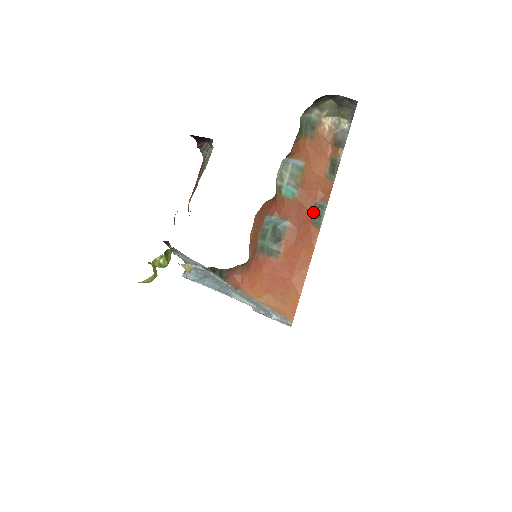
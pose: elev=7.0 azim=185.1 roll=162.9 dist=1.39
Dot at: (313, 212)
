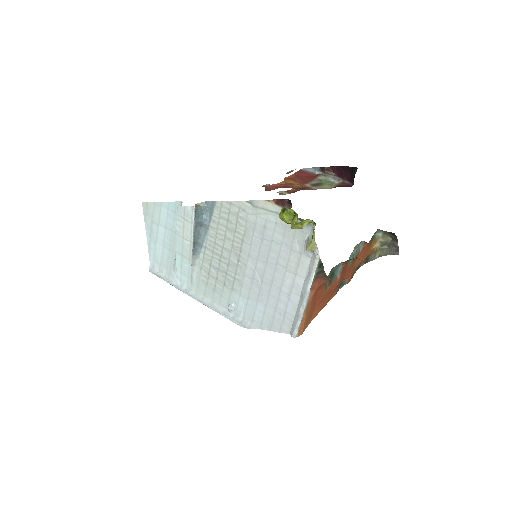
Dot at: occluded
